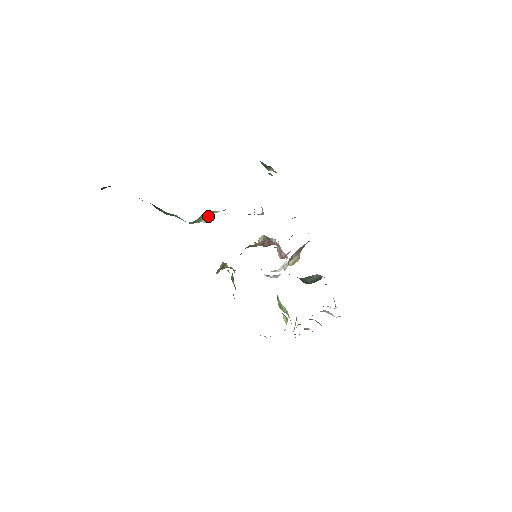
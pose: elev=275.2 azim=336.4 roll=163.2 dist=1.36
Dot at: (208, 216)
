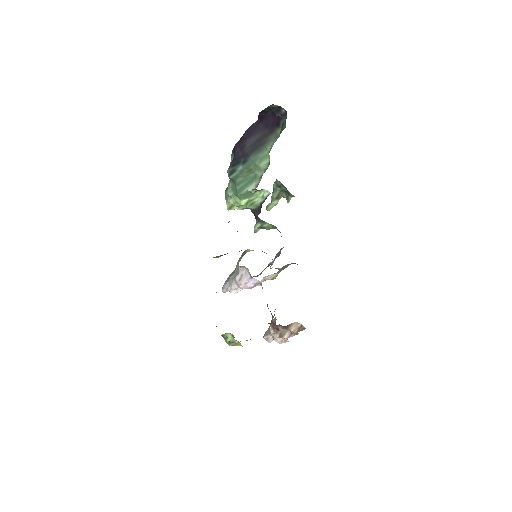
Dot at: (266, 193)
